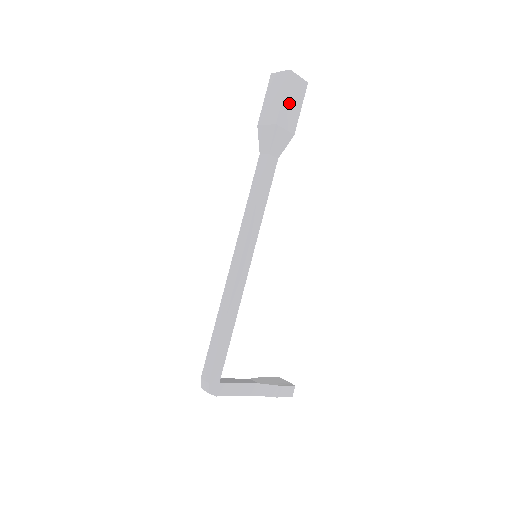
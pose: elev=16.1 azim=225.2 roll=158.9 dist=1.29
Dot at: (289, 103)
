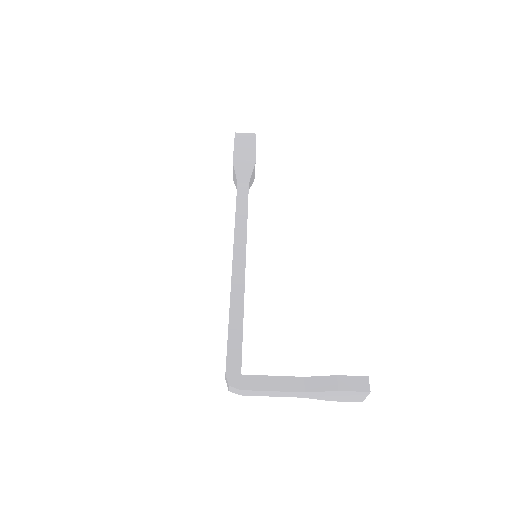
Dot at: (242, 148)
